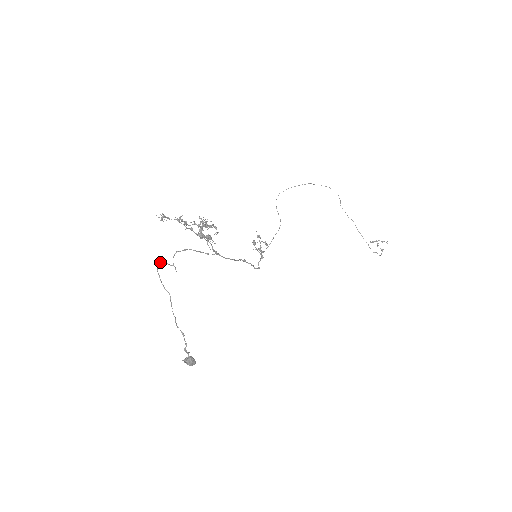
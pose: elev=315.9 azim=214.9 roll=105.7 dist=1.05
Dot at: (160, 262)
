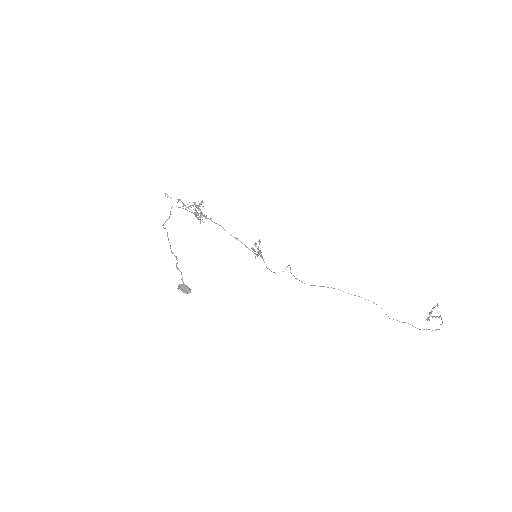
Dot at: (165, 222)
